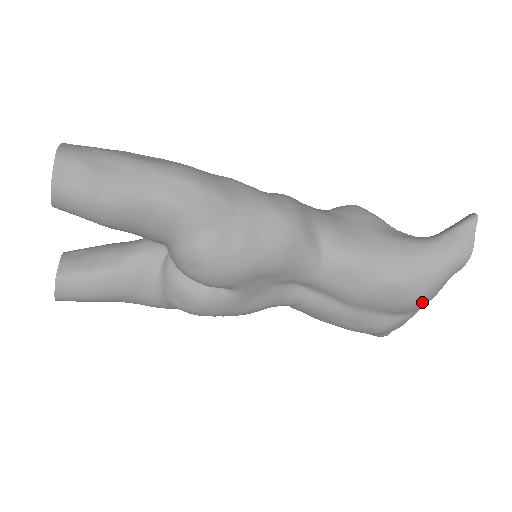
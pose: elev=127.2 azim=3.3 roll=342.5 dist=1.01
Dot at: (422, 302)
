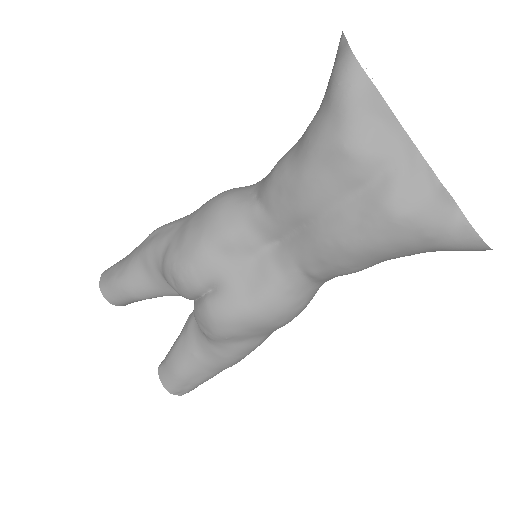
Dot at: (362, 139)
